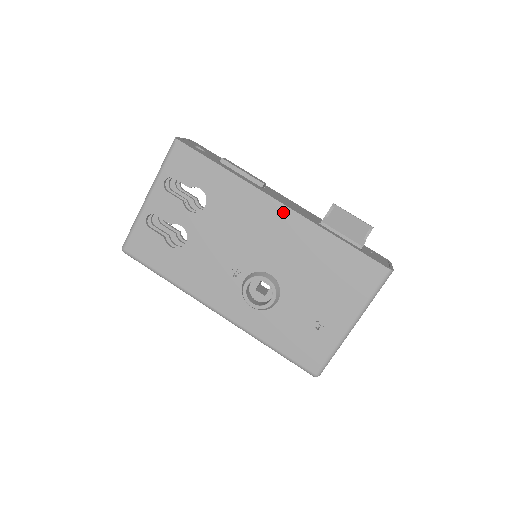
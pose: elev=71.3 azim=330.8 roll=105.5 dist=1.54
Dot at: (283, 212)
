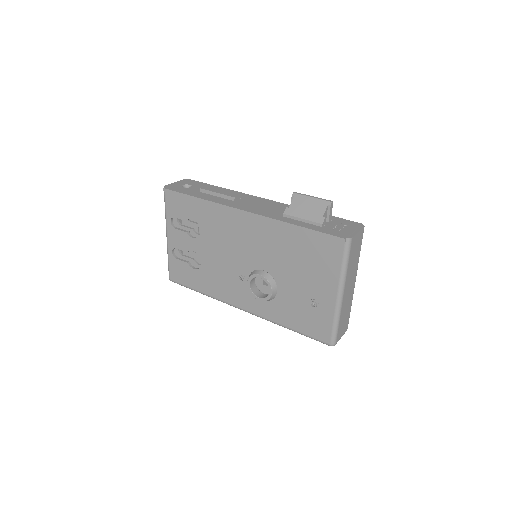
Dot at: (250, 217)
